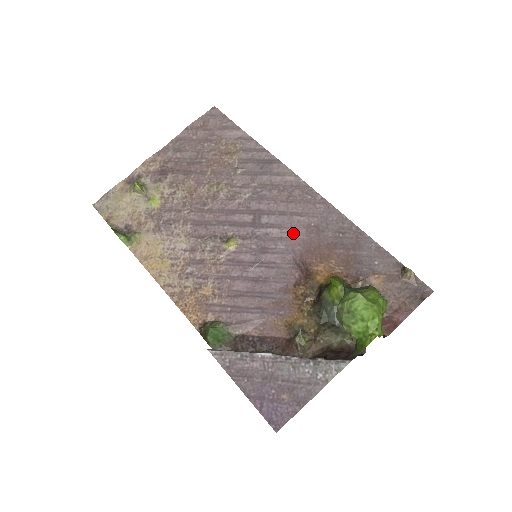
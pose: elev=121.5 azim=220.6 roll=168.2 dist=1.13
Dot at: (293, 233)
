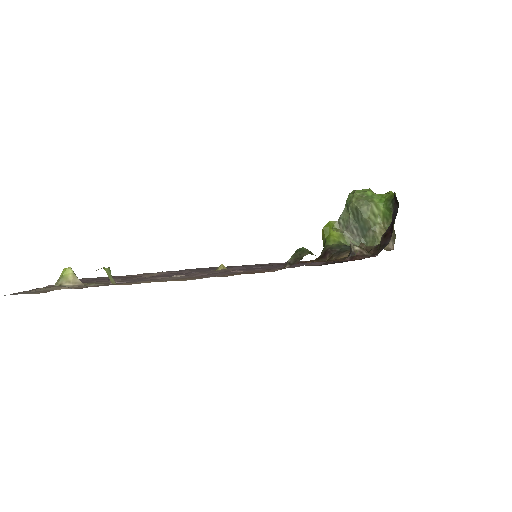
Dot at: occluded
